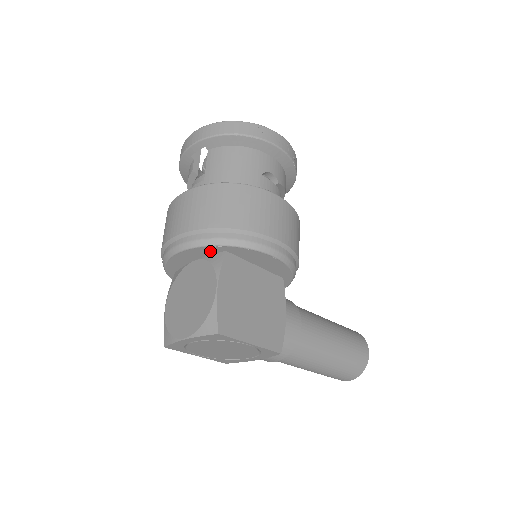
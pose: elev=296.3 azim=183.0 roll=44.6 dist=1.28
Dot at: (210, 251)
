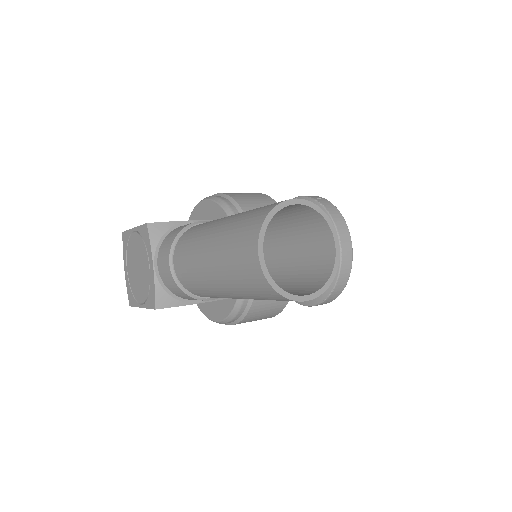
Dot at: occluded
